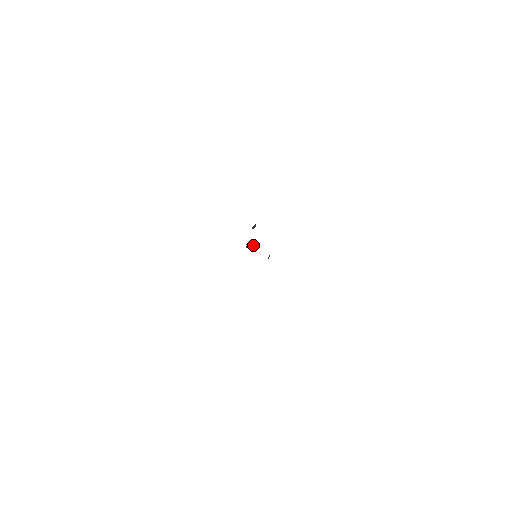
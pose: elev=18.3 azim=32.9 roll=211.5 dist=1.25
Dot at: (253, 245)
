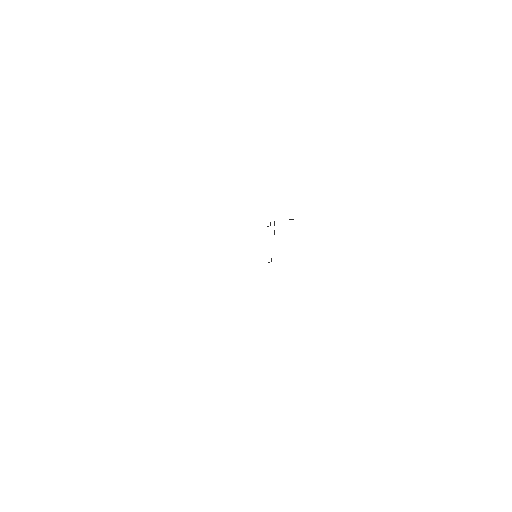
Dot at: occluded
